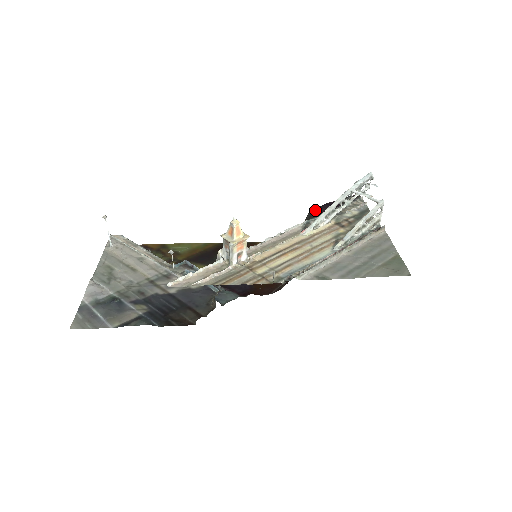
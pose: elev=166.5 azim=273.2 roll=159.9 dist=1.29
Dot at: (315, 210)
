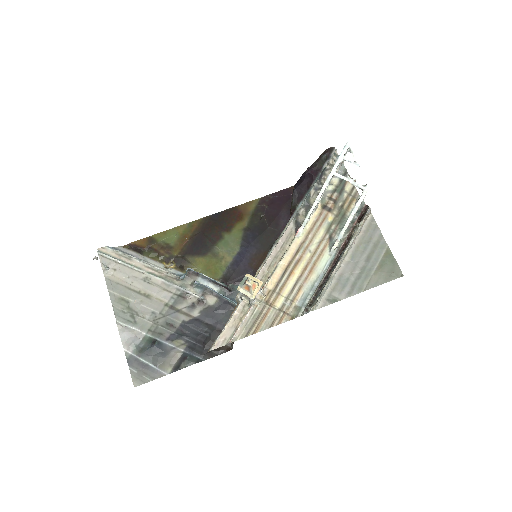
Dot at: (298, 192)
